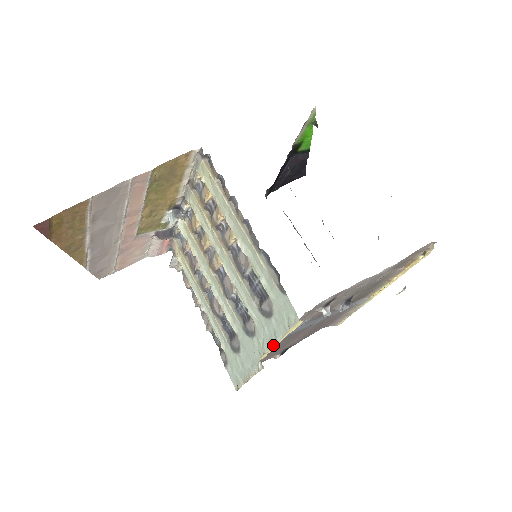
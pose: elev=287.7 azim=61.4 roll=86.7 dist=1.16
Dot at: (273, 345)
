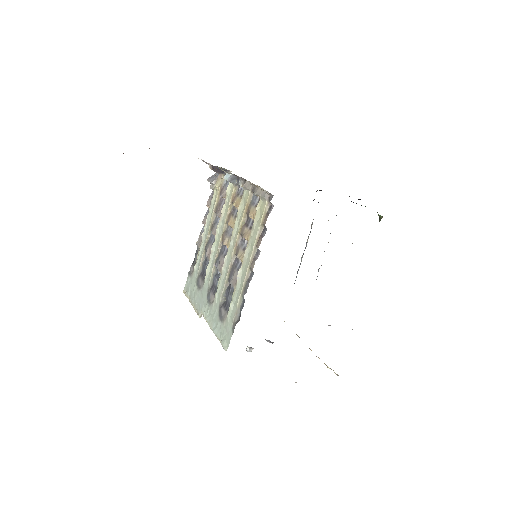
Dot at: (210, 328)
